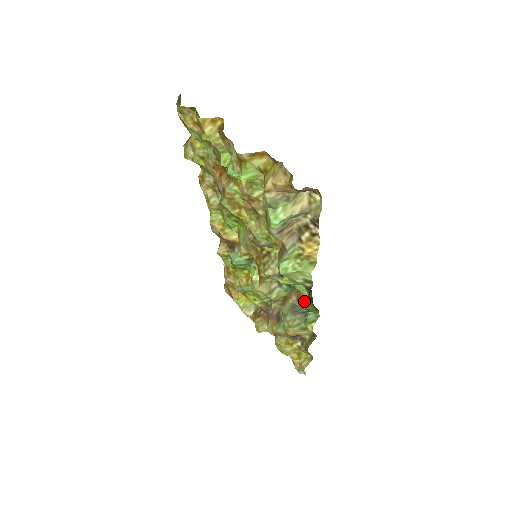
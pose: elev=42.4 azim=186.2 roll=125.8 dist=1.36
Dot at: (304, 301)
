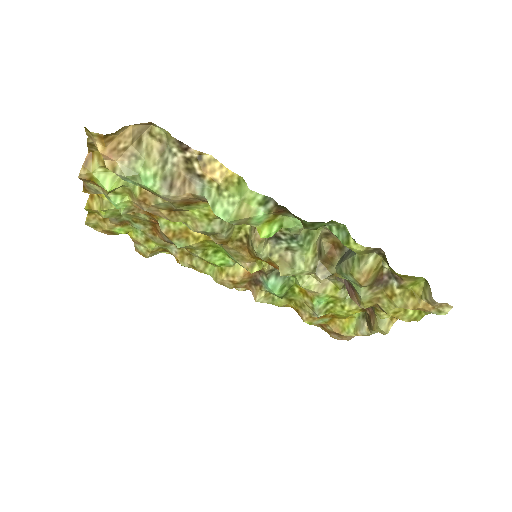
Dot at: occluded
